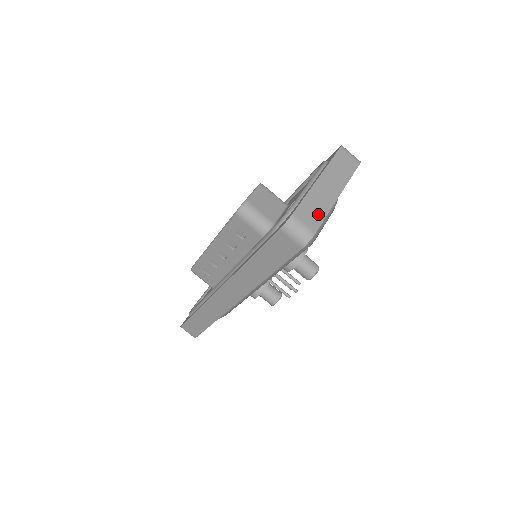
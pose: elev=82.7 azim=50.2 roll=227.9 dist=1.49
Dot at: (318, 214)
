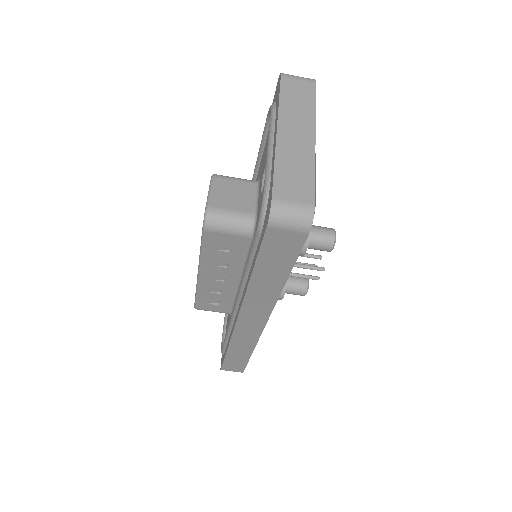
Dot at: (303, 178)
